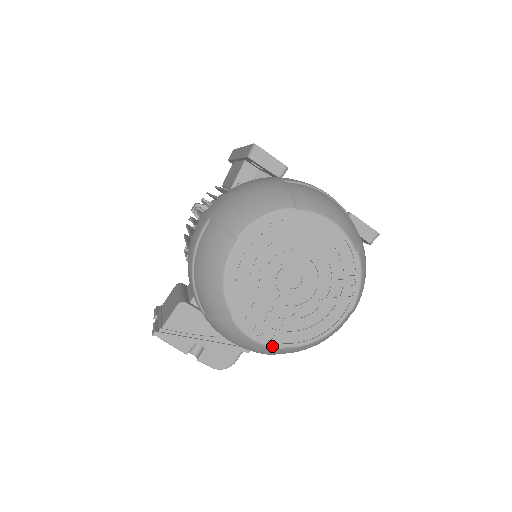
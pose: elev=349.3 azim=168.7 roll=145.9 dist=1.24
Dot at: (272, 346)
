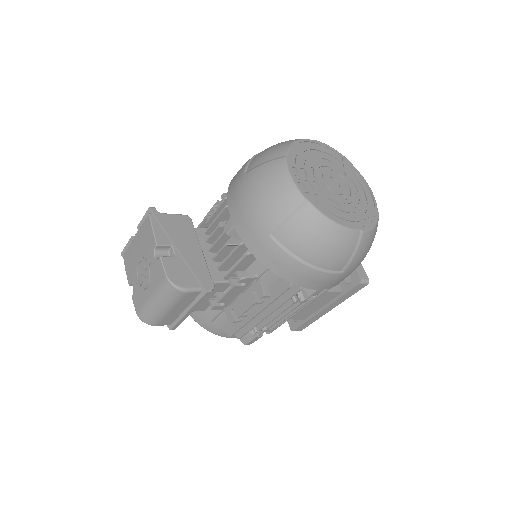
Dot at: (300, 191)
